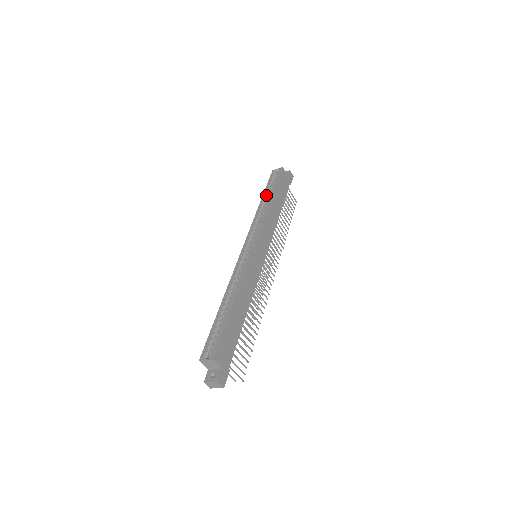
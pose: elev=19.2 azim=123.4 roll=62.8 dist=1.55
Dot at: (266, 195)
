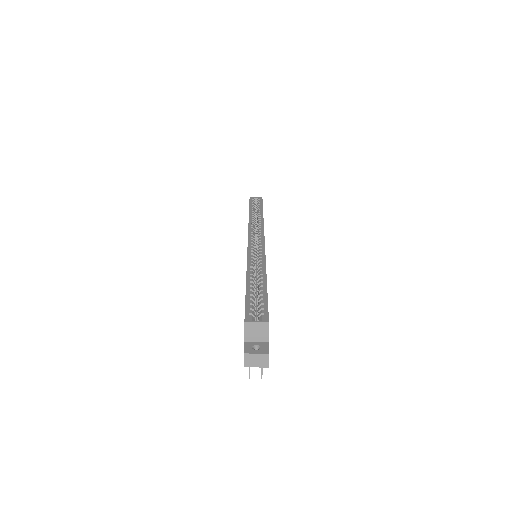
Dot at: (254, 211)
